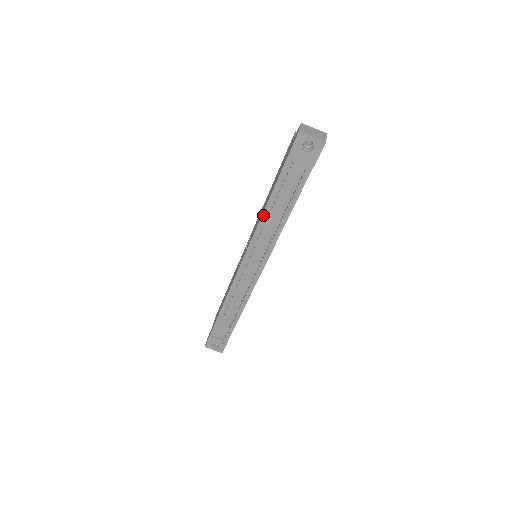
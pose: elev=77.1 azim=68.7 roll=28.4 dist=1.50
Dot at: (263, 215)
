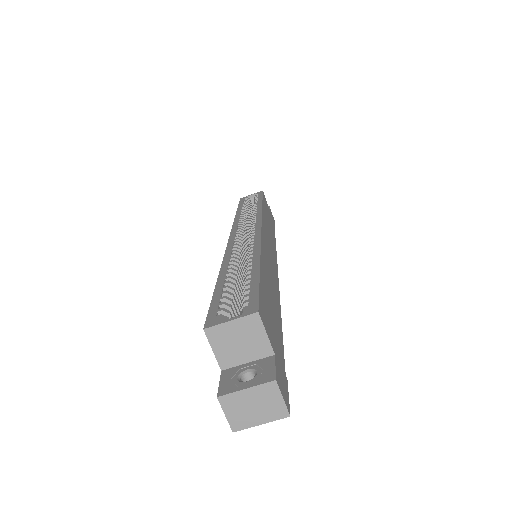
Dot at: occluded
